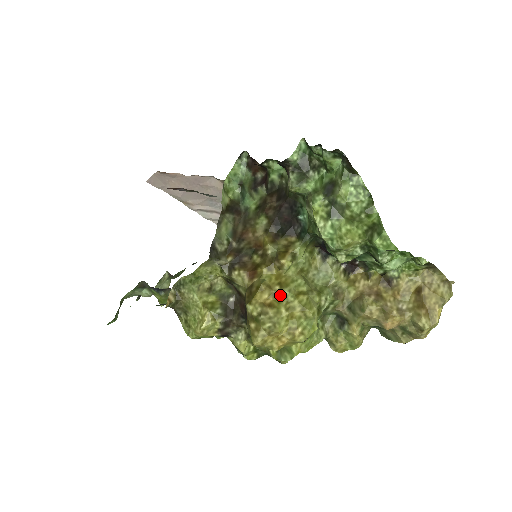
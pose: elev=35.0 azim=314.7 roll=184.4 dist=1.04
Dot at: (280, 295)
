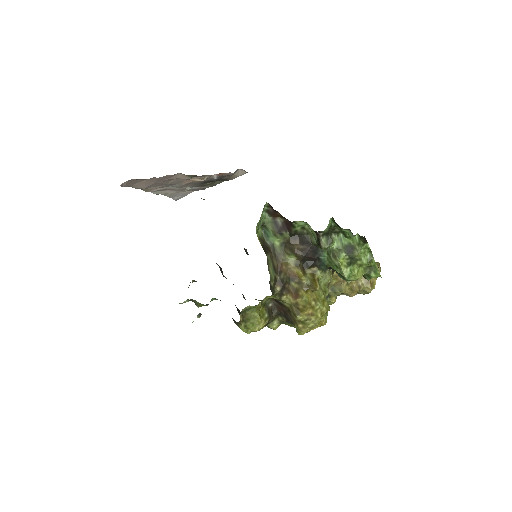
Dot at: (316, 307)
